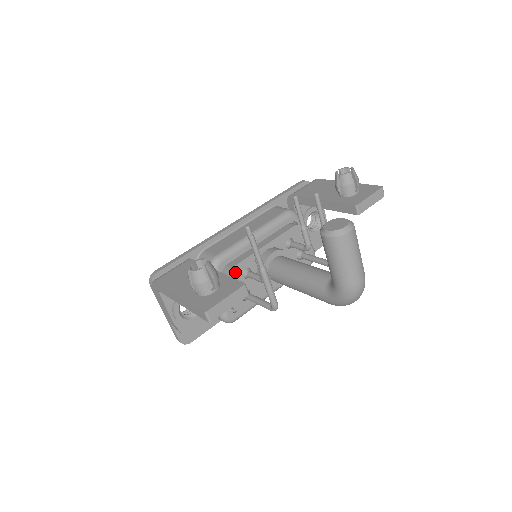
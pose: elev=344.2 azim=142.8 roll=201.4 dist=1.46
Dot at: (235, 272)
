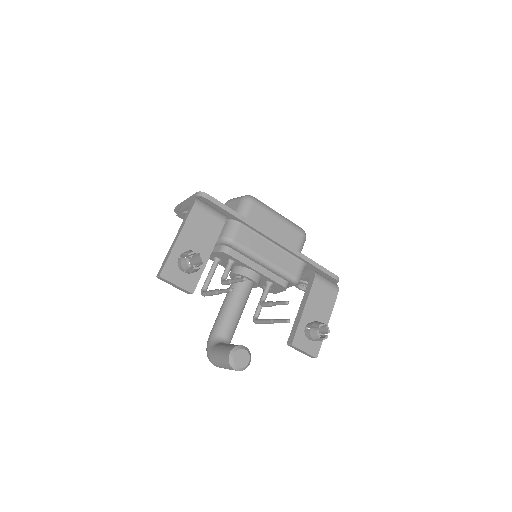
Dot at: (227, 255)
